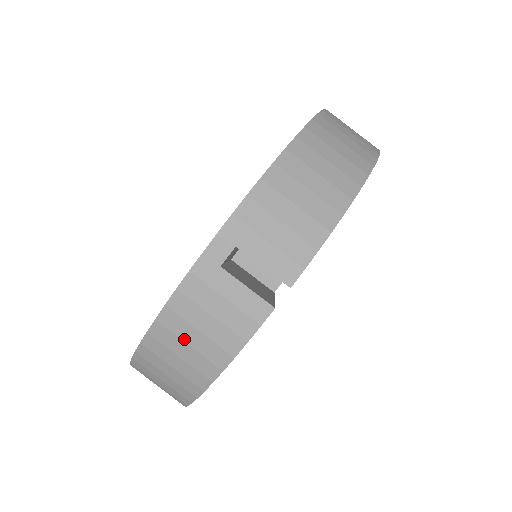
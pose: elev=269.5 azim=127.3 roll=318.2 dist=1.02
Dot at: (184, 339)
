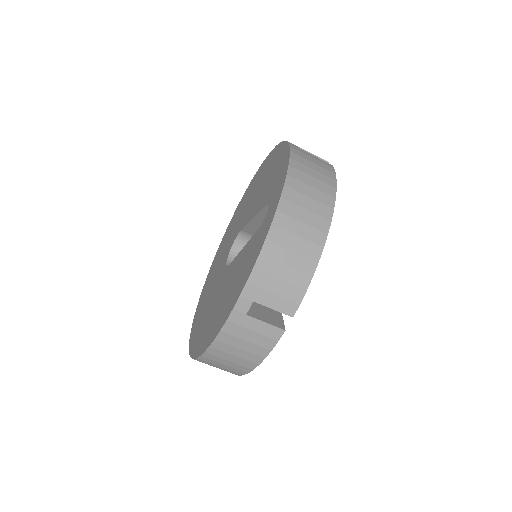
Dot at: (230, 353)
